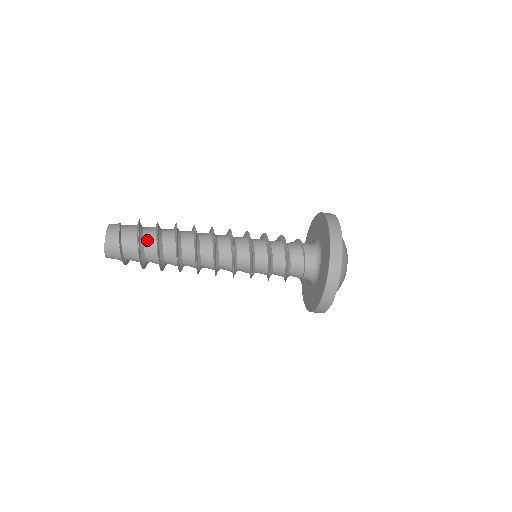
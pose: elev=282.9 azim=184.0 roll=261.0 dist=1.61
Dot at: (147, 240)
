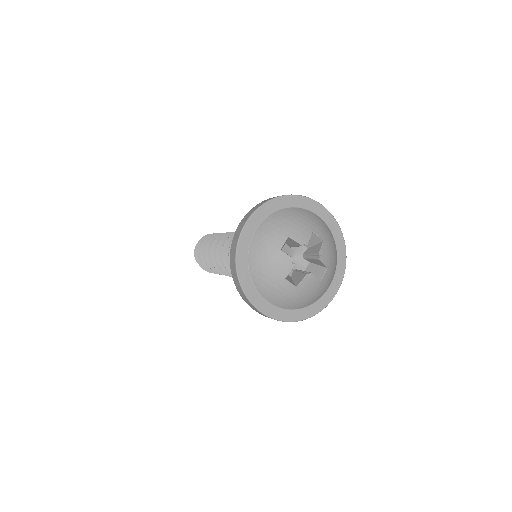
Dot at: occluded
